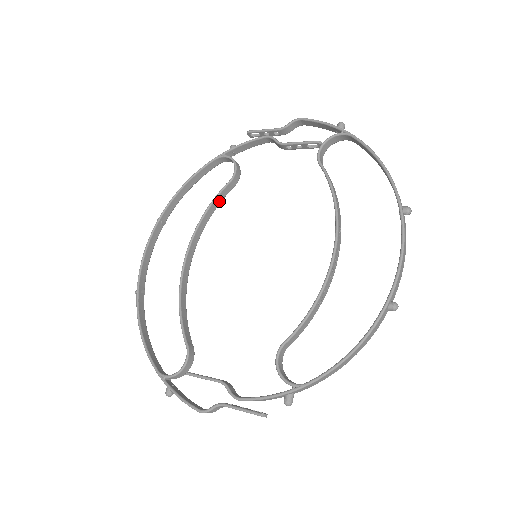
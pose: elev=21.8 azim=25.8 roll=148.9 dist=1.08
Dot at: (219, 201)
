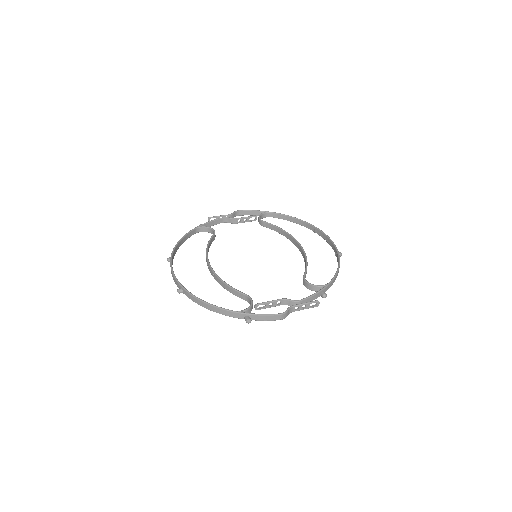
Dot at: (210, 244)
